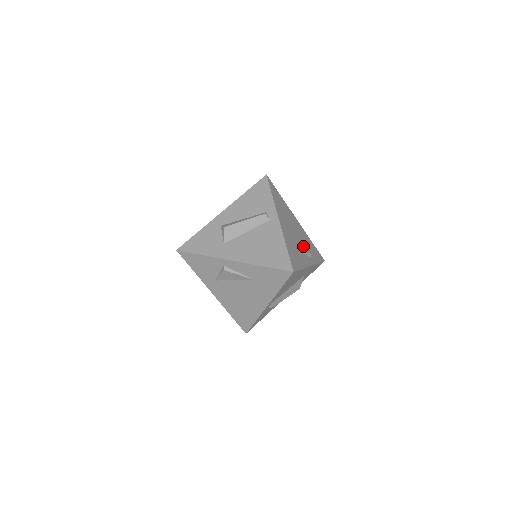
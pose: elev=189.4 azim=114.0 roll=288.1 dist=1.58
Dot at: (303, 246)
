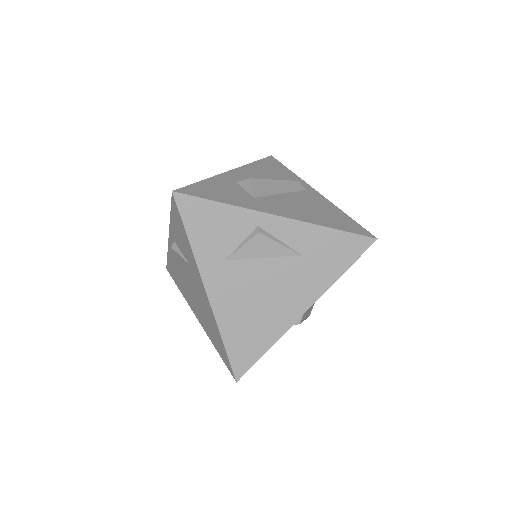
Dot at: occluded
